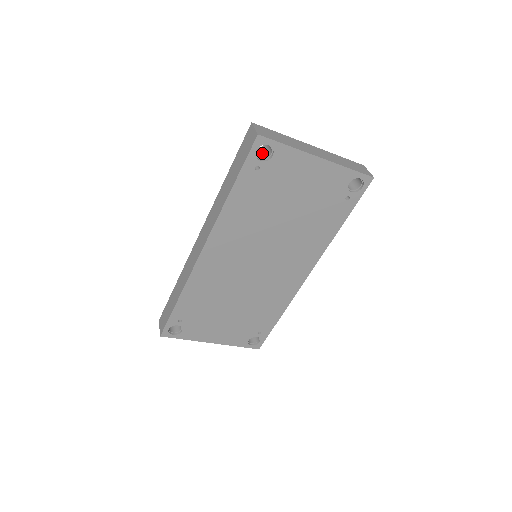
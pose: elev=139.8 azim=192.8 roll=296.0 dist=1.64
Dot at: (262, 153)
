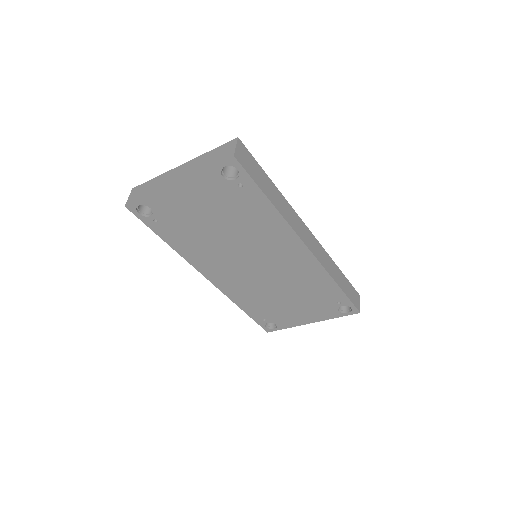
Dot at: occluded
